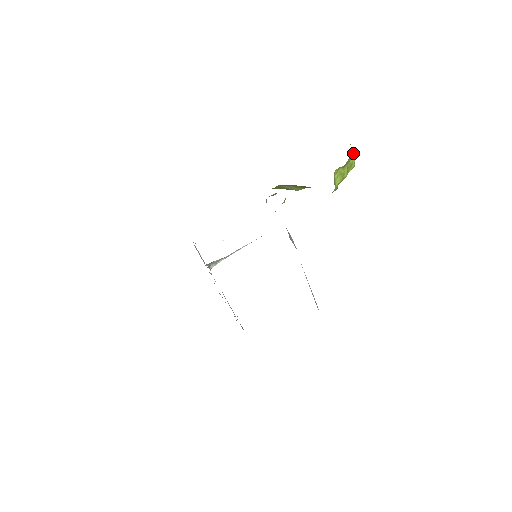
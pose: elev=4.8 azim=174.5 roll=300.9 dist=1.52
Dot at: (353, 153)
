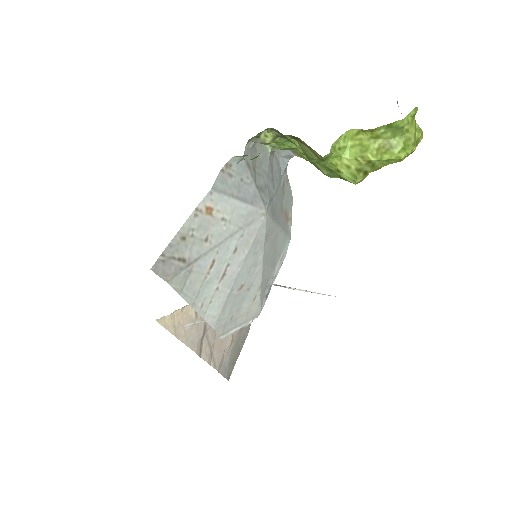
Dot at: (410, 135)
